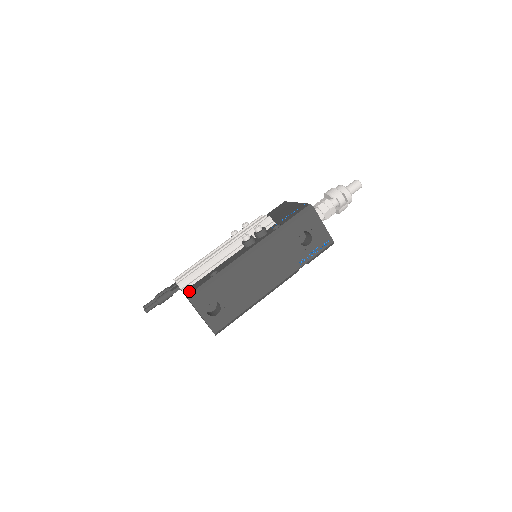
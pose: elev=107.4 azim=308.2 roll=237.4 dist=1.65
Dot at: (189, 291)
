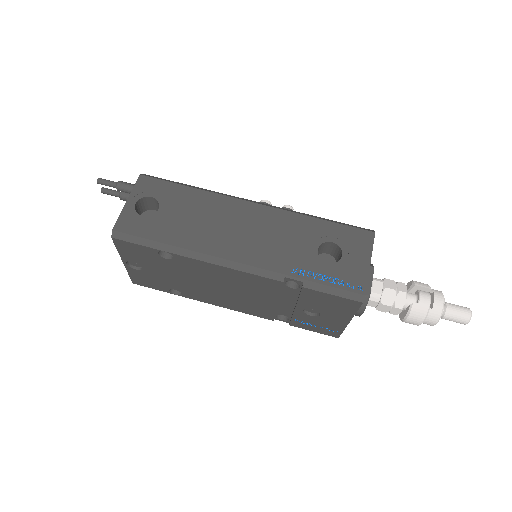
Dot at: occluded
